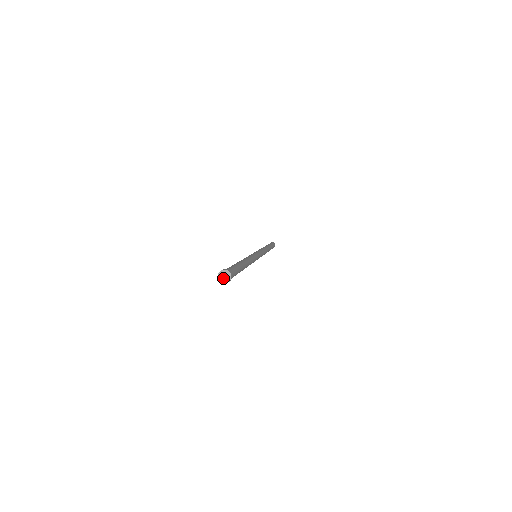
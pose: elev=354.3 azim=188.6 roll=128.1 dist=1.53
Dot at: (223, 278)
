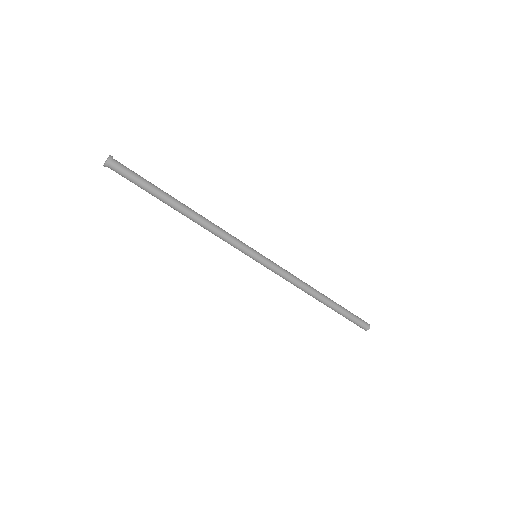
Dot at: (106, 161)
